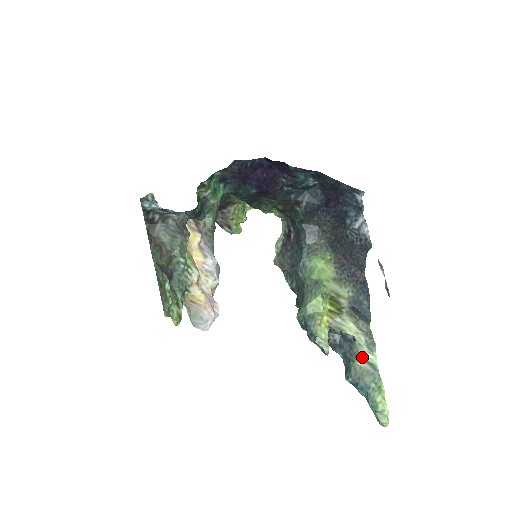
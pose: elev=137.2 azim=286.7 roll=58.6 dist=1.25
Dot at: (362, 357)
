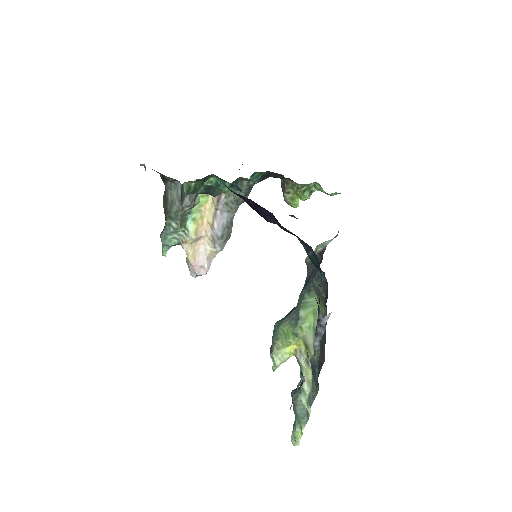
Dot at: (301, 398)
